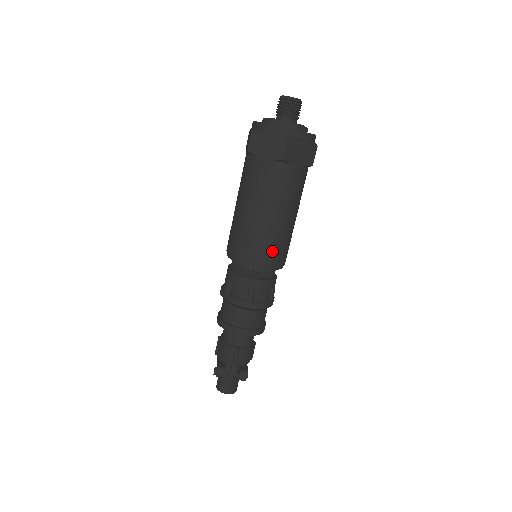
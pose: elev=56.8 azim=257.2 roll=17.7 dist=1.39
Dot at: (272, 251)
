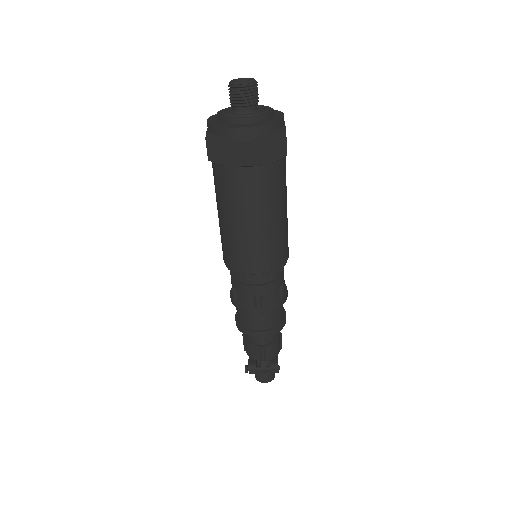
Dot at: (266, 257)
